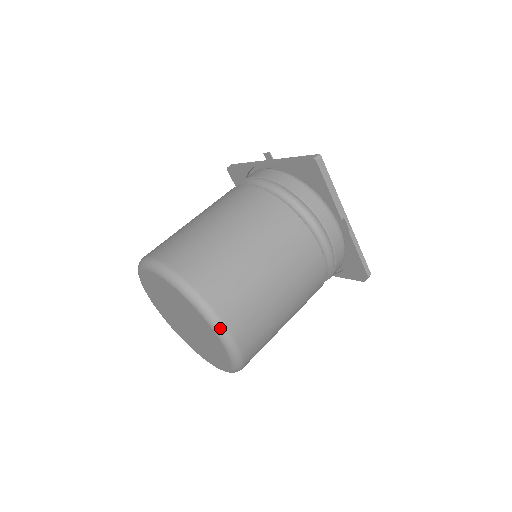
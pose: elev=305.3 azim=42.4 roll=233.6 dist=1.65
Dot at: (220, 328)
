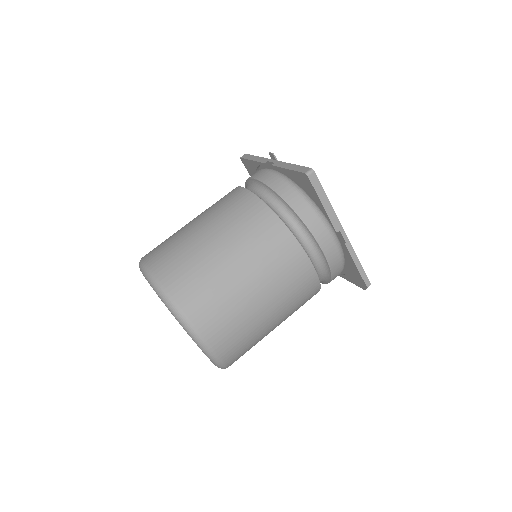
Dot at: (197, 339)
